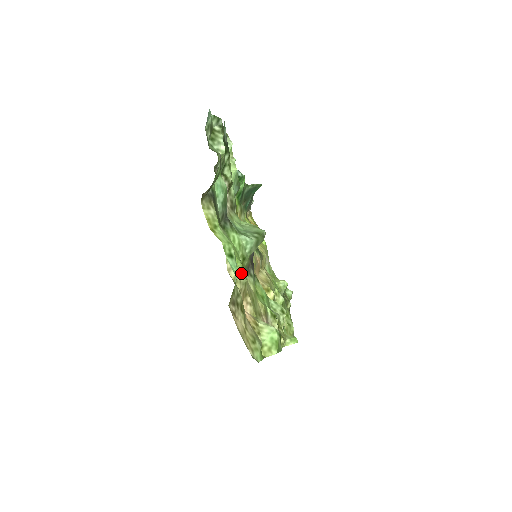
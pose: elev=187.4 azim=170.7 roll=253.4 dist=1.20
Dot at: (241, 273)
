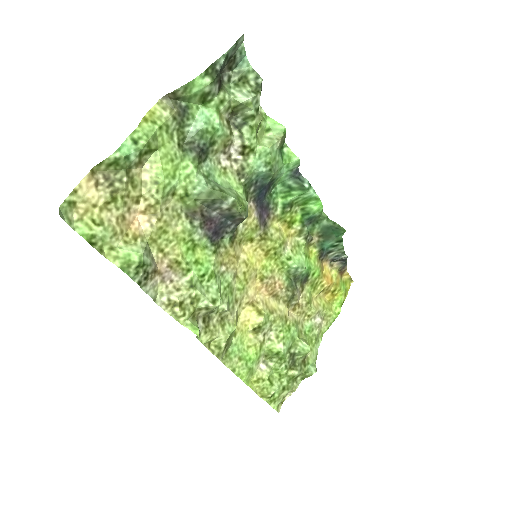
Dot at: (158, 186)
